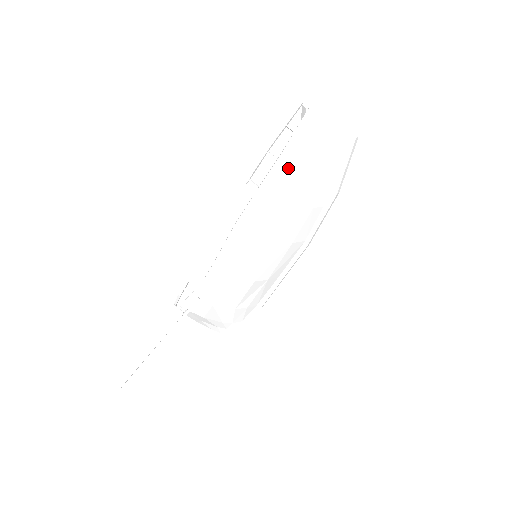
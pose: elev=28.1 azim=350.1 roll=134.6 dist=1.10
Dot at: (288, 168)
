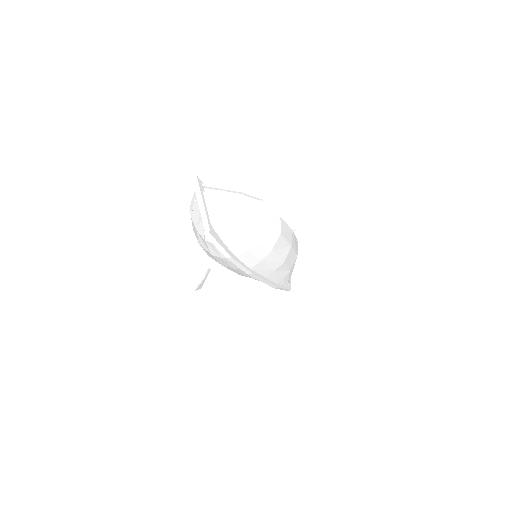
Dot at: (195, 229)
